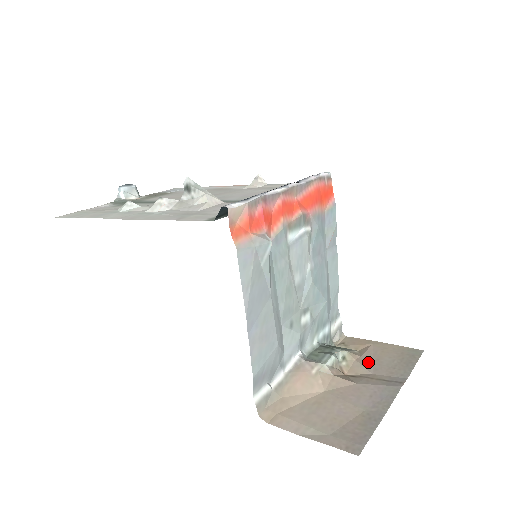
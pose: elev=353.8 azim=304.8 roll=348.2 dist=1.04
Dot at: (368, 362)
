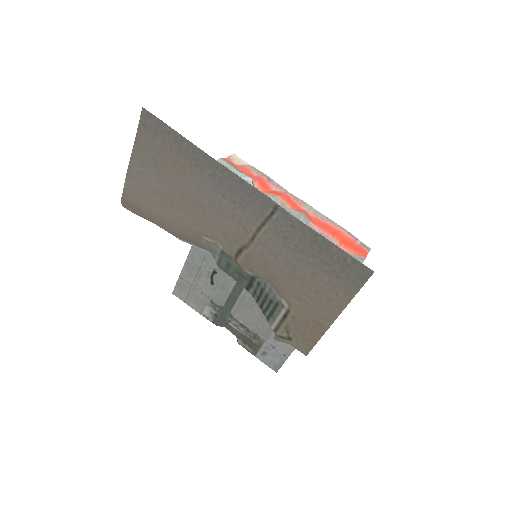
Dot at: (279, 274)
